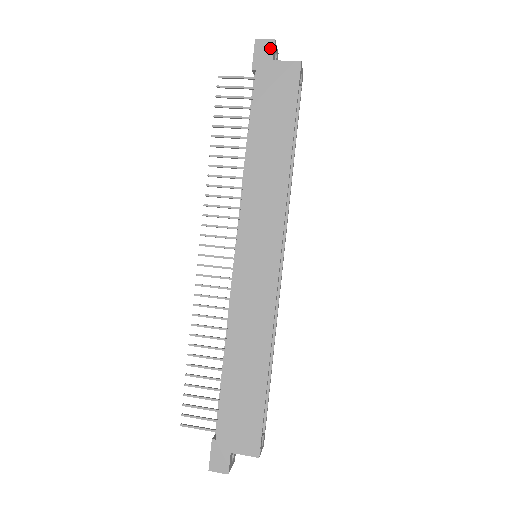
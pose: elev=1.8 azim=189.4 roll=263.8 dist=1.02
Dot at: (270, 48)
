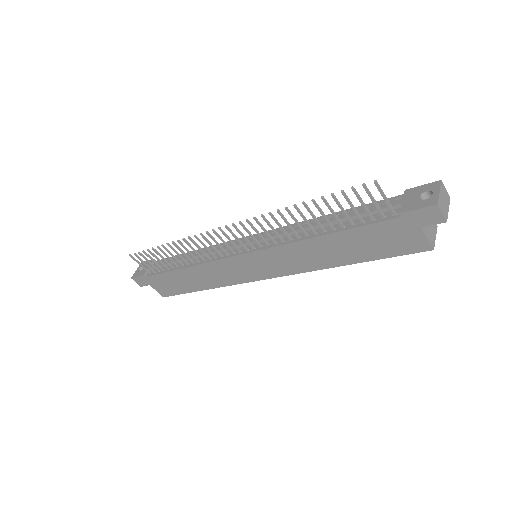
Dot at: (434, 221)
